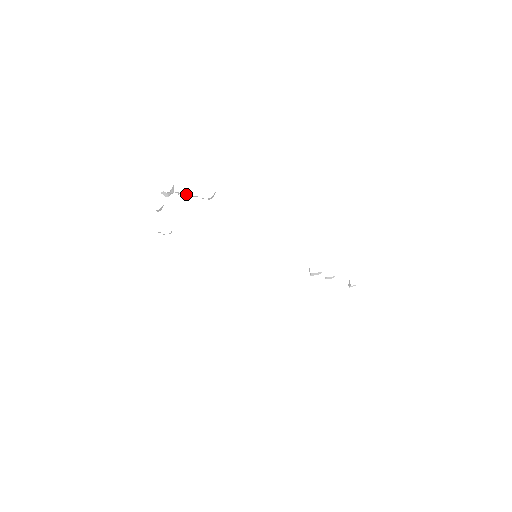
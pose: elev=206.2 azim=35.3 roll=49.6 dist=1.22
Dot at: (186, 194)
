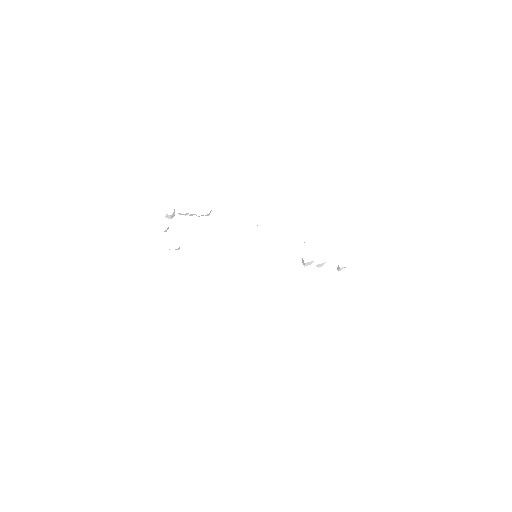
Dot at: (187, 214)
